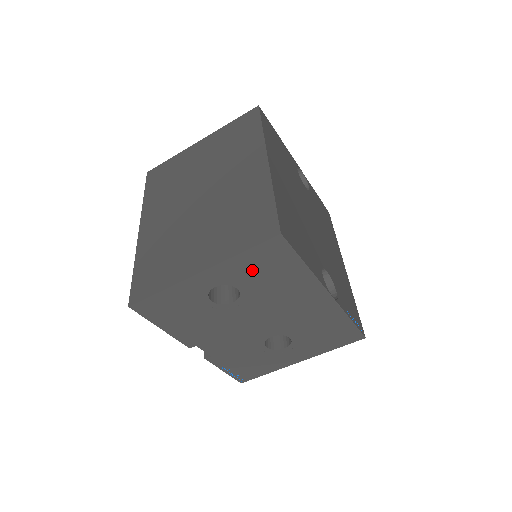
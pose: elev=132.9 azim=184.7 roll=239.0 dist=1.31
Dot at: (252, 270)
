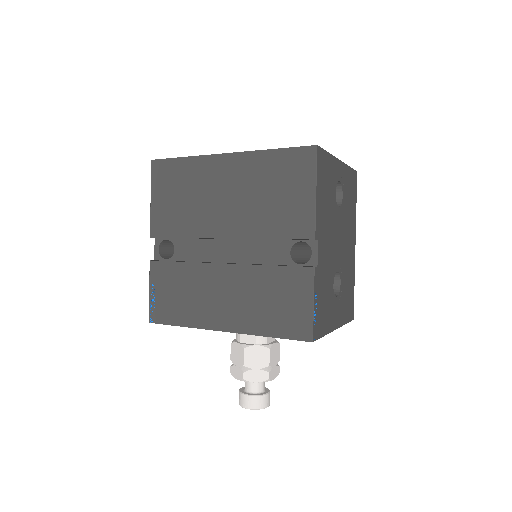
Dot at: (348, 186)
